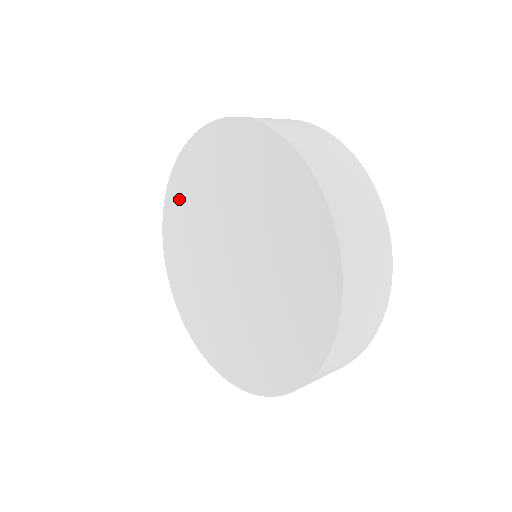
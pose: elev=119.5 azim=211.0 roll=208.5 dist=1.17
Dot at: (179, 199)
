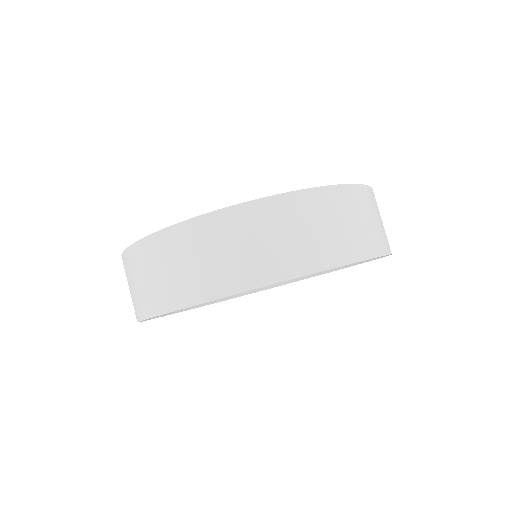
Dot at: occluded
